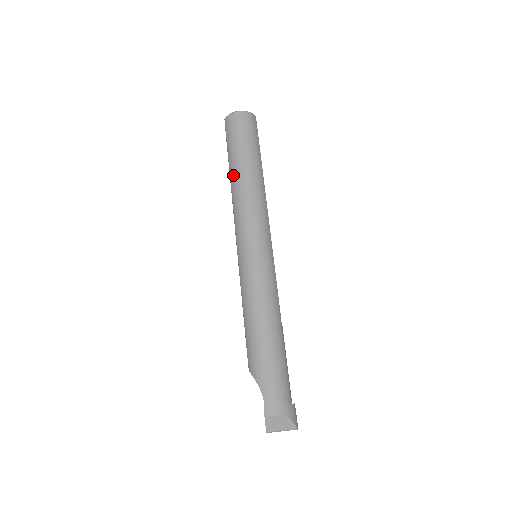
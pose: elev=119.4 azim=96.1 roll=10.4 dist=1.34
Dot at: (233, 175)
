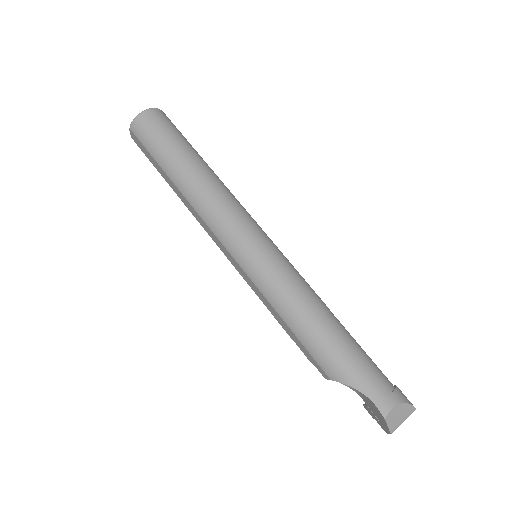
Dot at: (180, 181)
